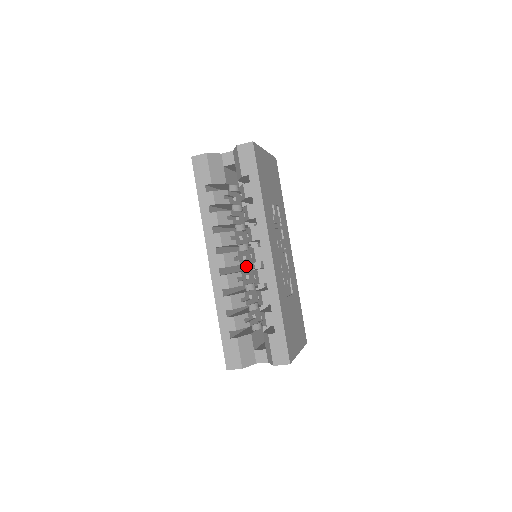
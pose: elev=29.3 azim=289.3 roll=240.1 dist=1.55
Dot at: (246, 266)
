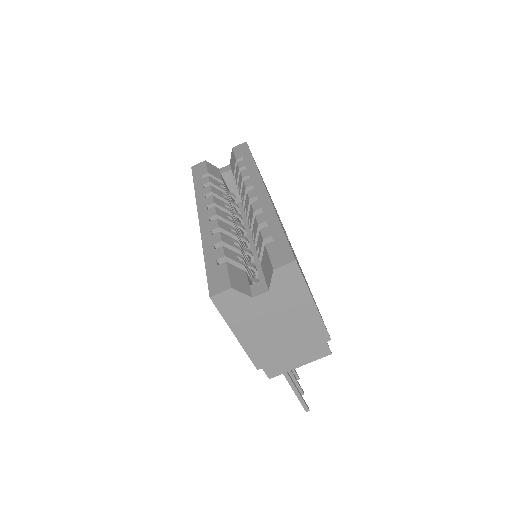
Dot at: (242, 236)
